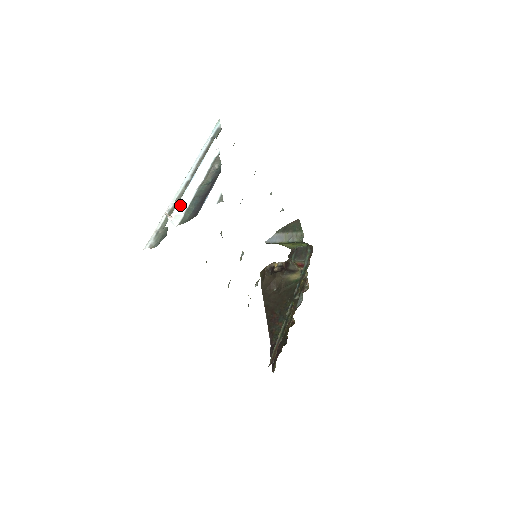
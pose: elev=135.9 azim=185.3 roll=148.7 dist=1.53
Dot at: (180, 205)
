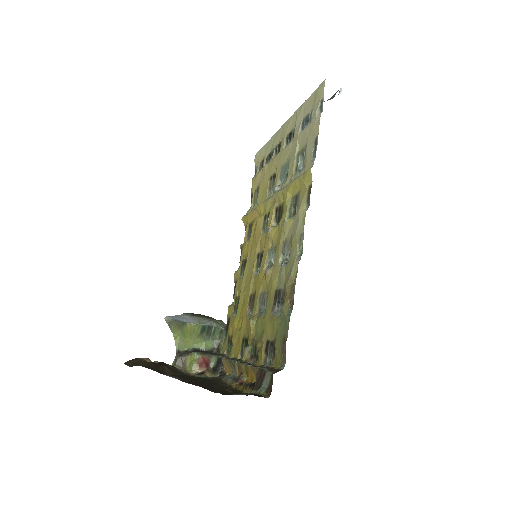
Dot at: occluded
